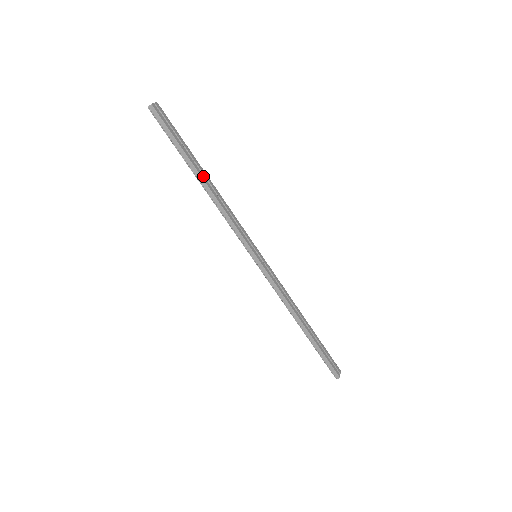
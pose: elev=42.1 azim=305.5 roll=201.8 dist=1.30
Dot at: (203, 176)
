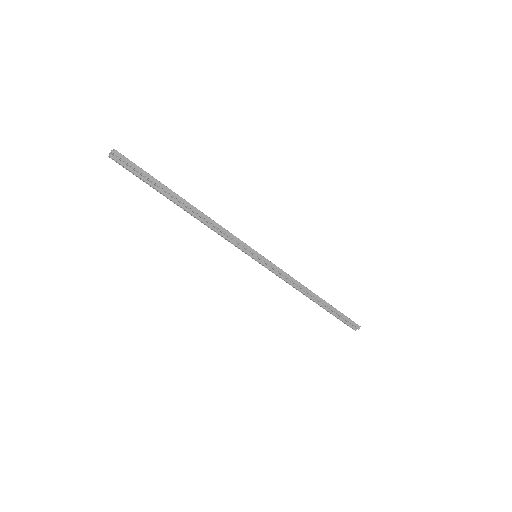
Dot at: (185, 201)
